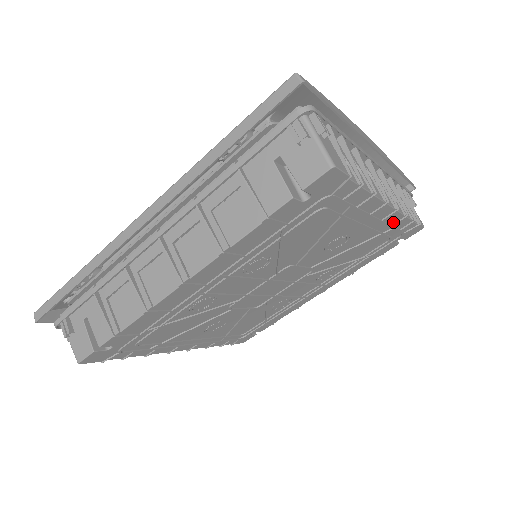
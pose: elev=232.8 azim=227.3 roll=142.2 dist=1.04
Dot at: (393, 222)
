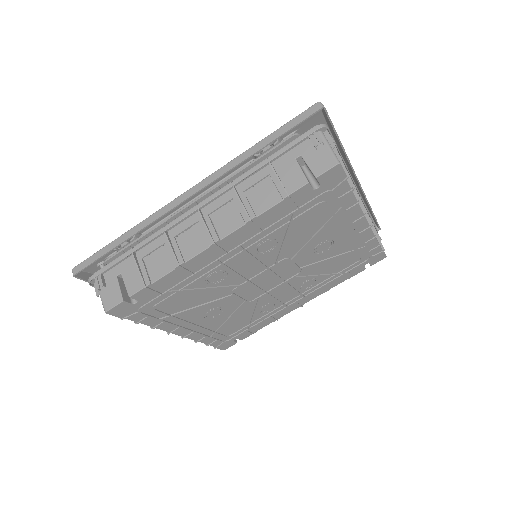
Dot at: (366, 240)
